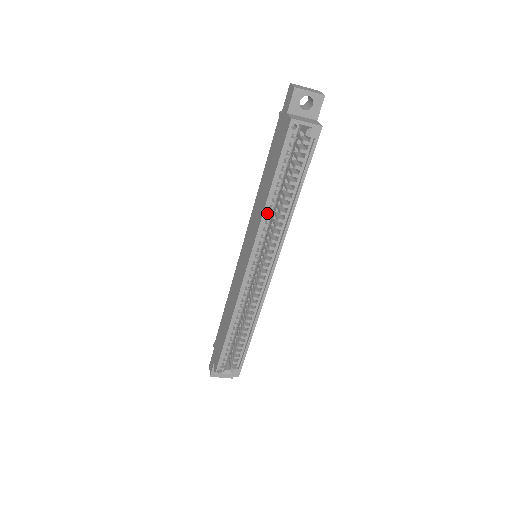
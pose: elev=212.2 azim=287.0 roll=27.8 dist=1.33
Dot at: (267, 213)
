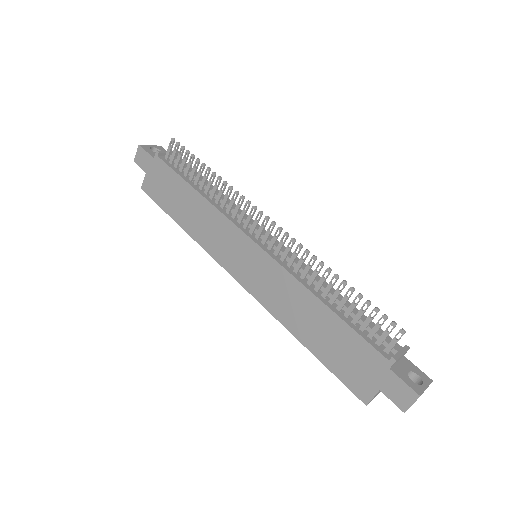
Dot at: (287, 321)
